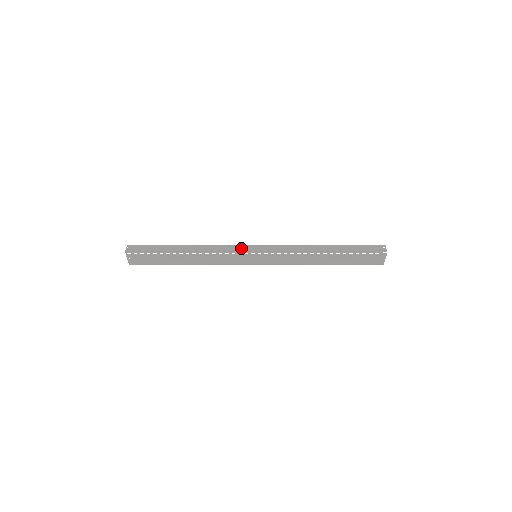
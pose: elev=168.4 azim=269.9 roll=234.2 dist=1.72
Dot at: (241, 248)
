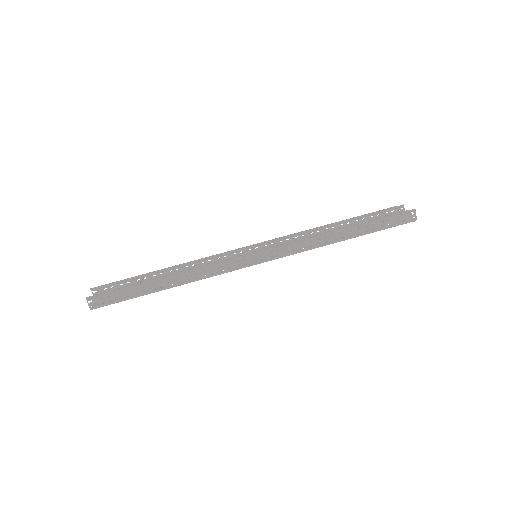
Dot at: (239, 263)
